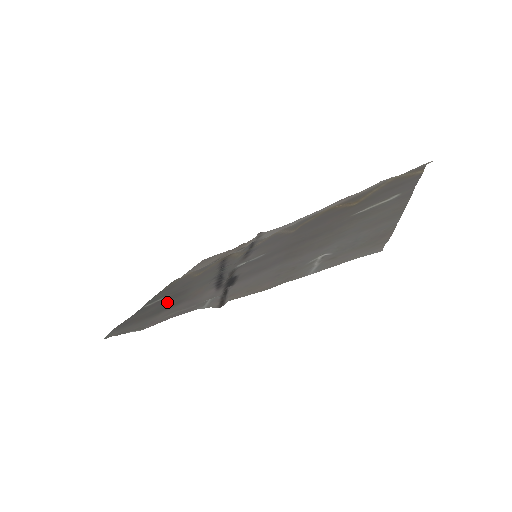
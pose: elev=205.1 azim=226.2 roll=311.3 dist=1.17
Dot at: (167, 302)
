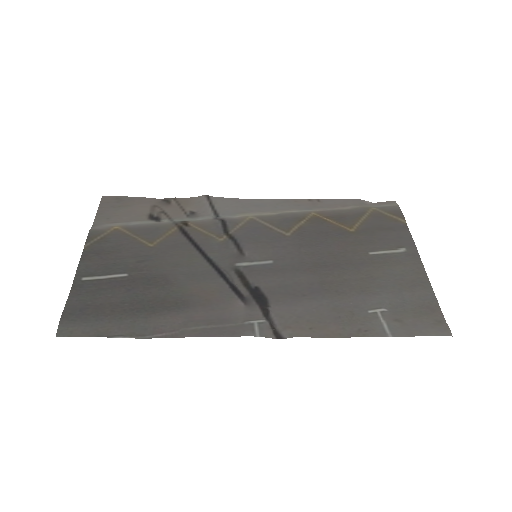
Dot at: (146, 291)
